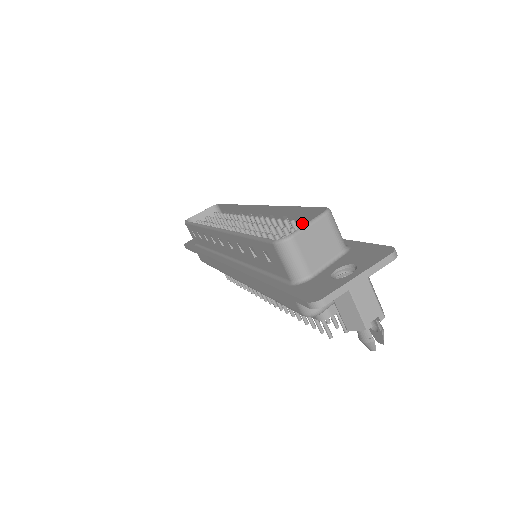
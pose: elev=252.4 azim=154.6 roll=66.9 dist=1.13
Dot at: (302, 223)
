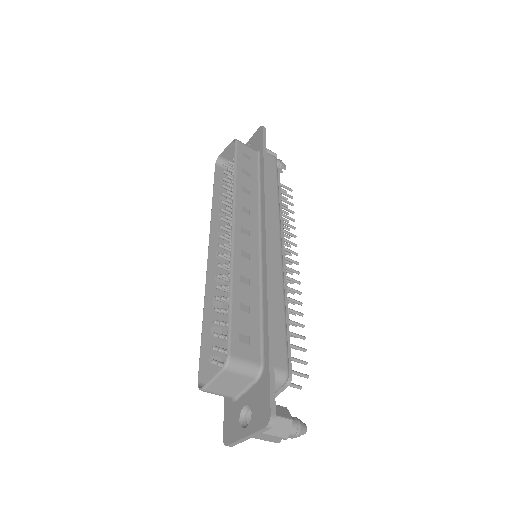
Dot at: occluded
